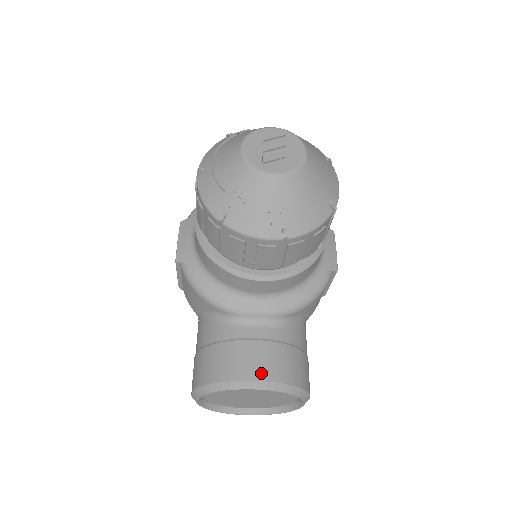
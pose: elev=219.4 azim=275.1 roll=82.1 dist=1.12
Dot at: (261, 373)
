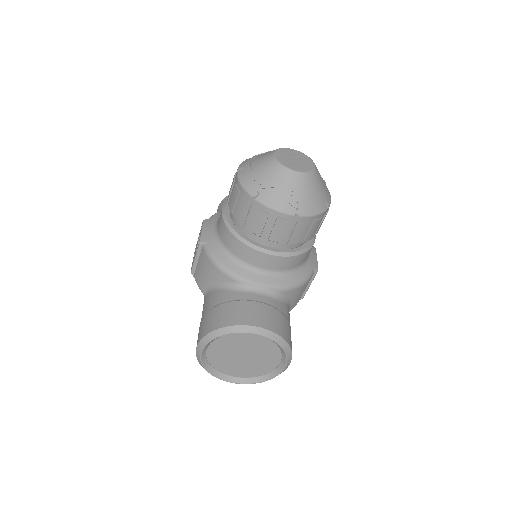
Dot at: (262, 323)
